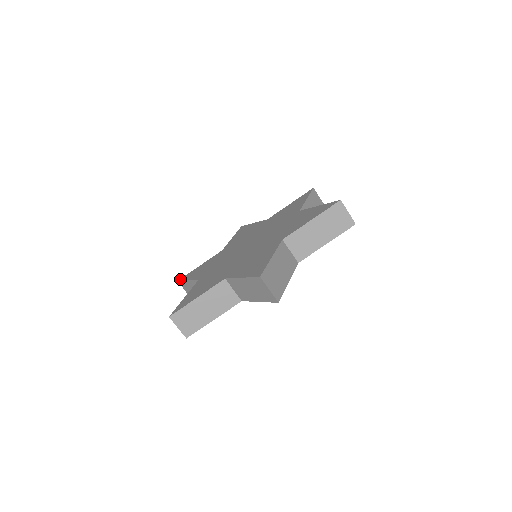
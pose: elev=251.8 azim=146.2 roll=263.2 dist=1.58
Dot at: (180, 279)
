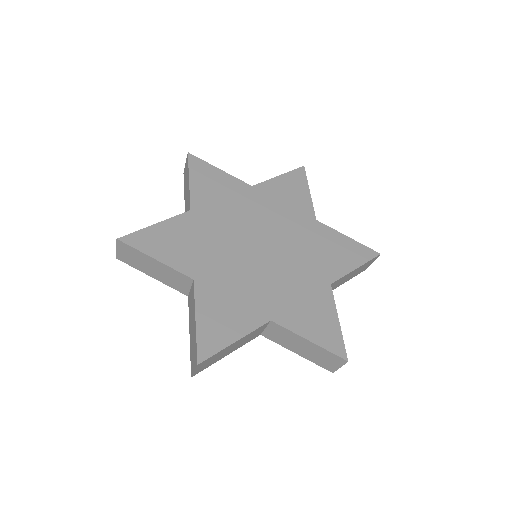
Dot at: (124, 239)
